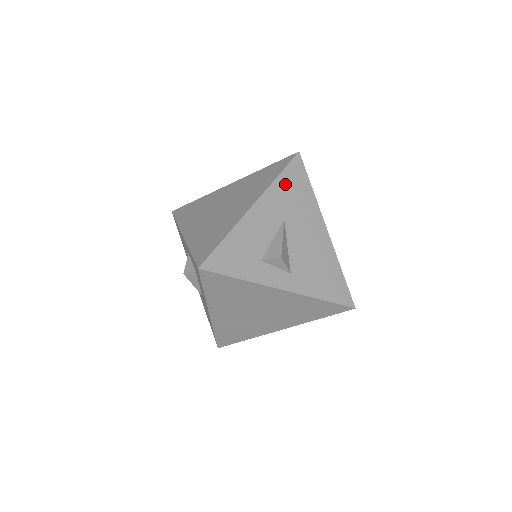
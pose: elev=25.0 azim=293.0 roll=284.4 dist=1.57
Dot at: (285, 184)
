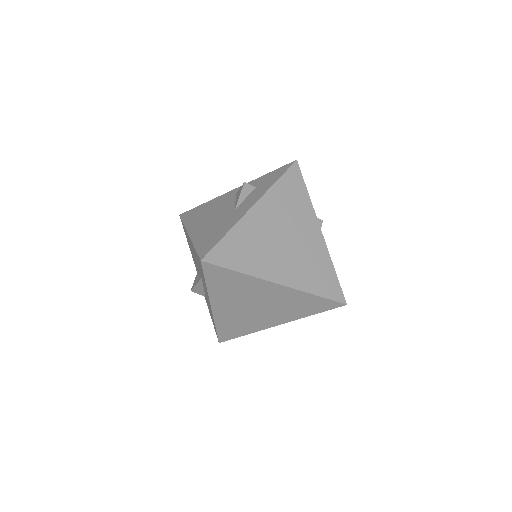
Dot at: occluded
